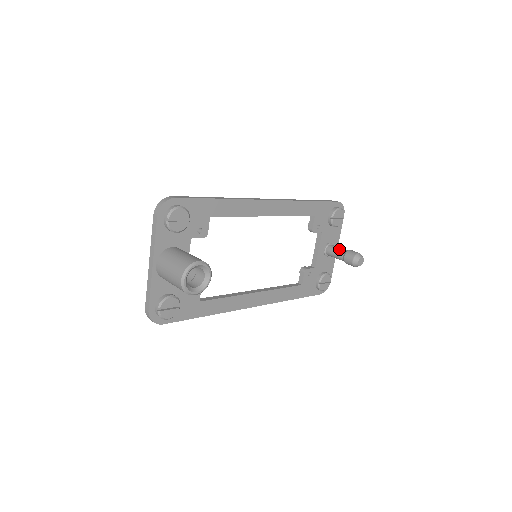
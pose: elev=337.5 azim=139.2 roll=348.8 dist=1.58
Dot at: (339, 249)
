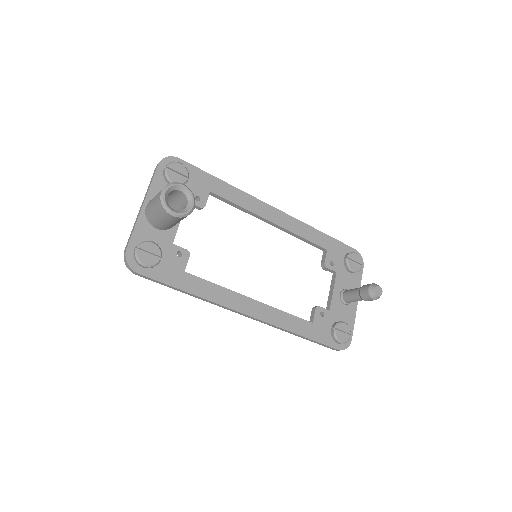
Dot at: (356, 288)
